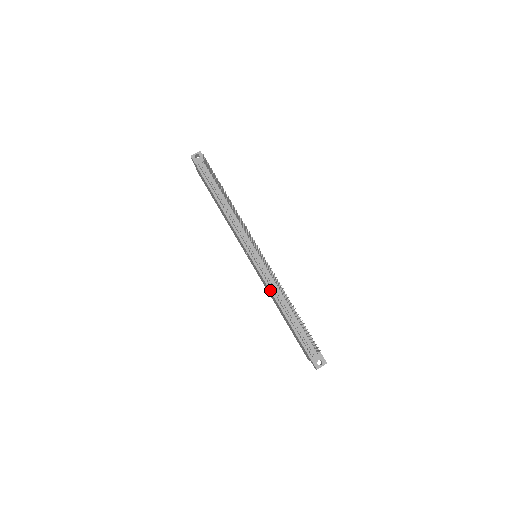
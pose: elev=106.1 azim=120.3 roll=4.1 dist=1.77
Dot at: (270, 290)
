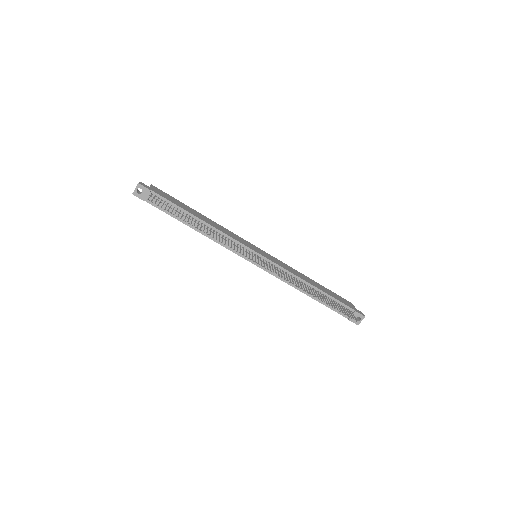
Dot at: occluded
